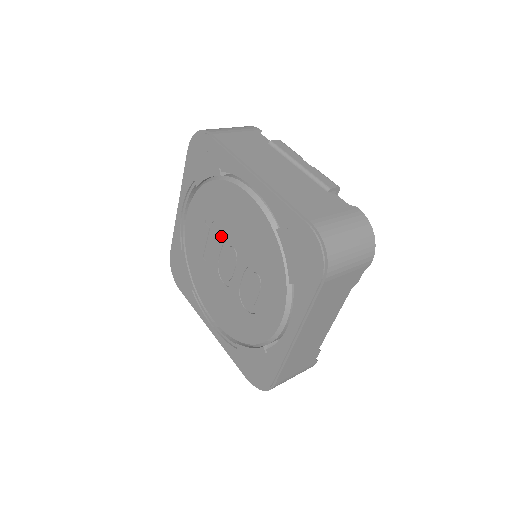
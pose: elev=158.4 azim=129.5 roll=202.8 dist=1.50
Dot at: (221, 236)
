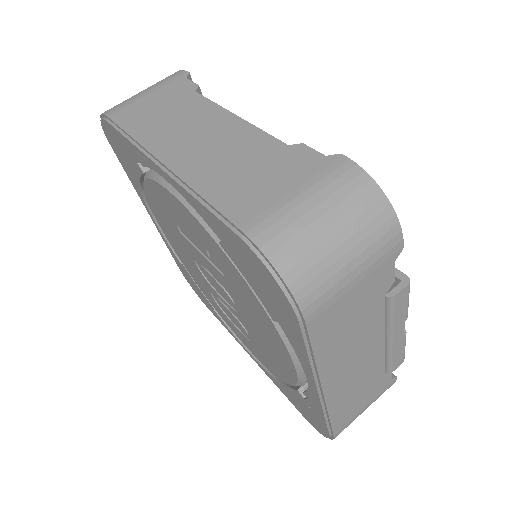
Dot at: (223, 283)
